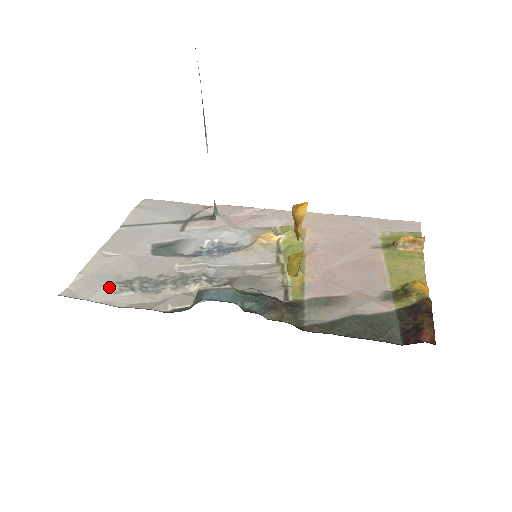
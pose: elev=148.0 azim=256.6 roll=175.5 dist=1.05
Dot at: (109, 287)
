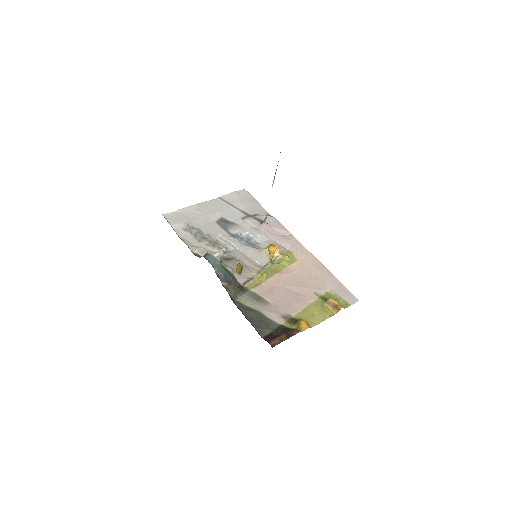
Dot at: (183, 225)
